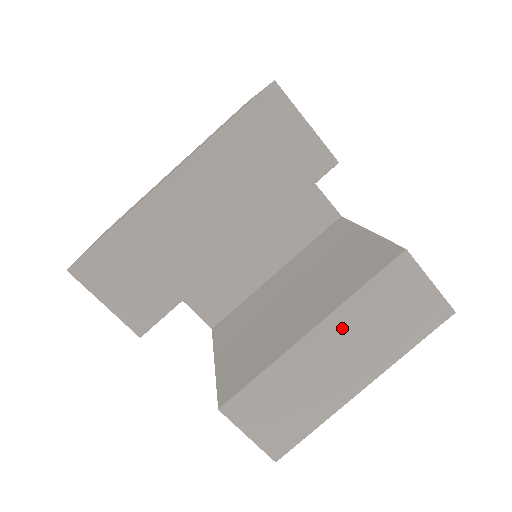
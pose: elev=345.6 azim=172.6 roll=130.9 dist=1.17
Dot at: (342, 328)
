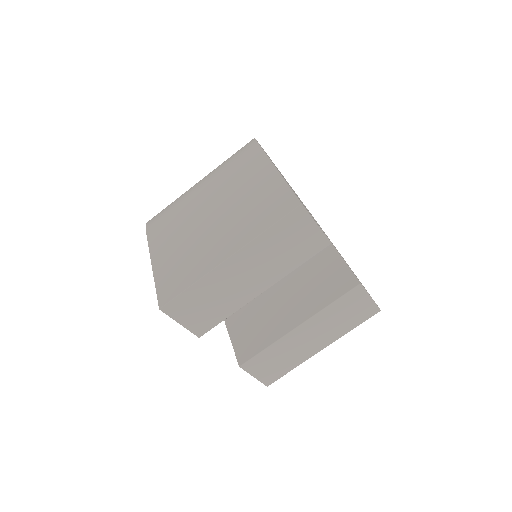
Dot at: (316, 323)
